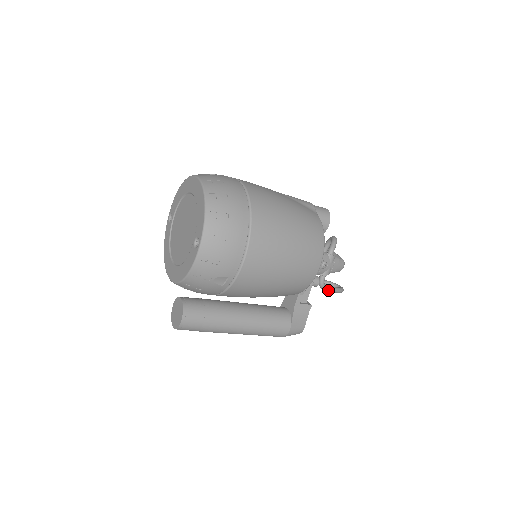
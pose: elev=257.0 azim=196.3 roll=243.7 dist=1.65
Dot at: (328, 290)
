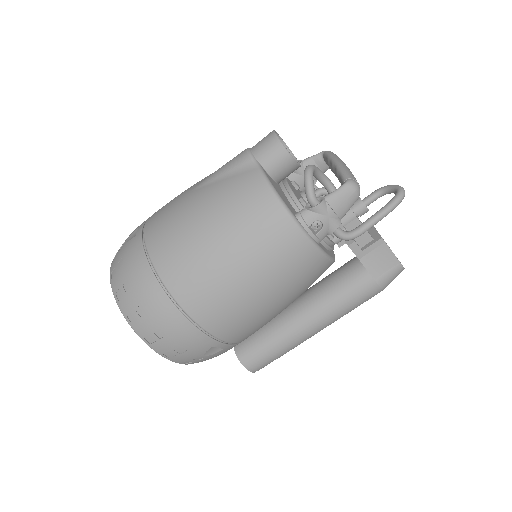
Dot at: (366, 230)
